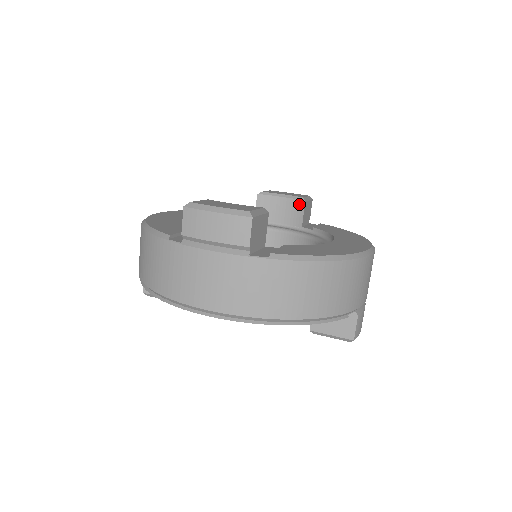
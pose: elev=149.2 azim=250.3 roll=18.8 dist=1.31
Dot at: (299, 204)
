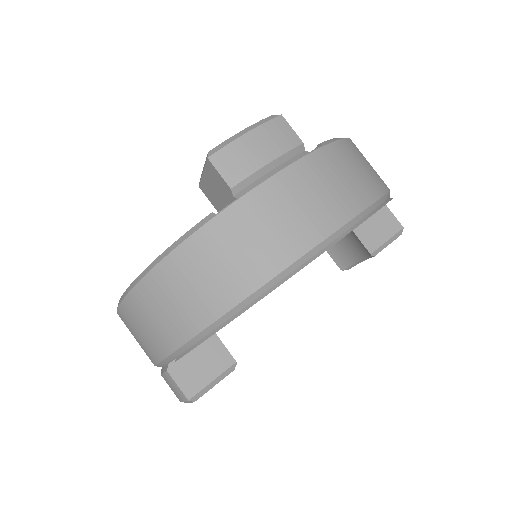
Dot at: occluded
